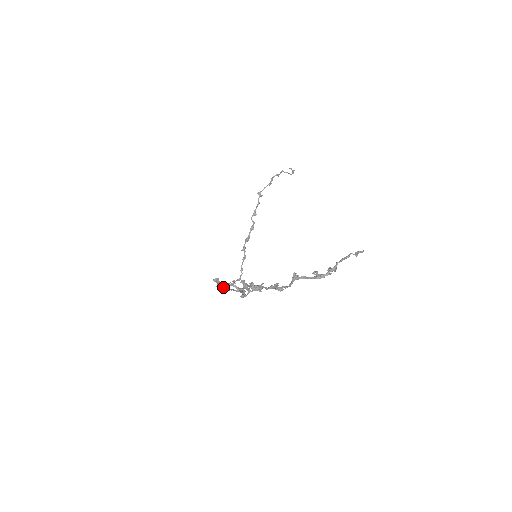
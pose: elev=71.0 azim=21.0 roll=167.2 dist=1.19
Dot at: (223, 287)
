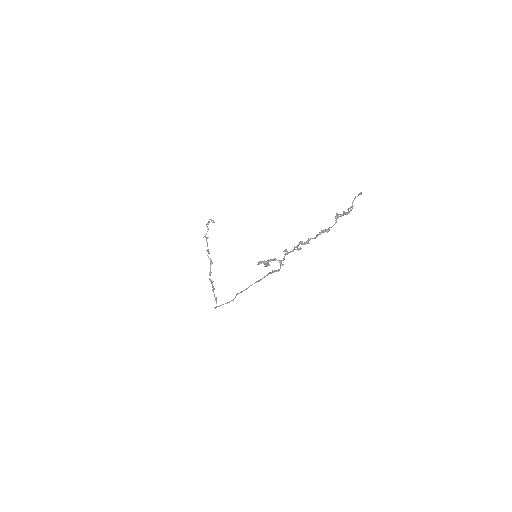
Dot at: (266, 266)
